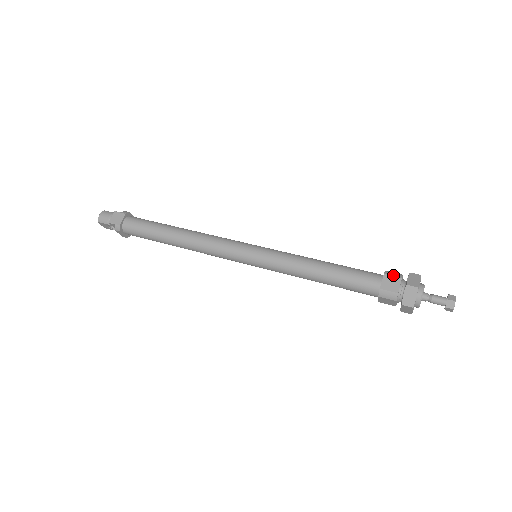
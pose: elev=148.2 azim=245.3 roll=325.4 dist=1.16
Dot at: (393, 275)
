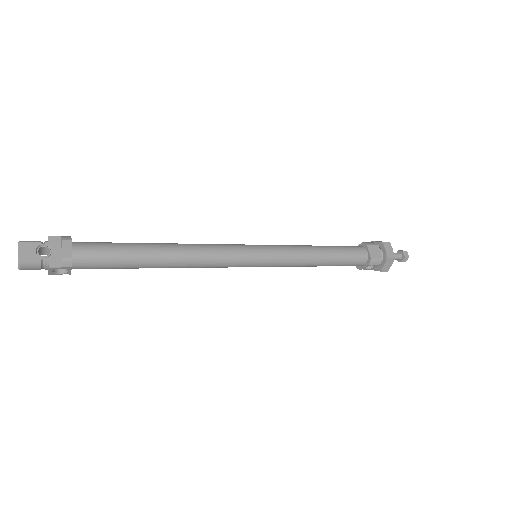
Dot at: occluded
